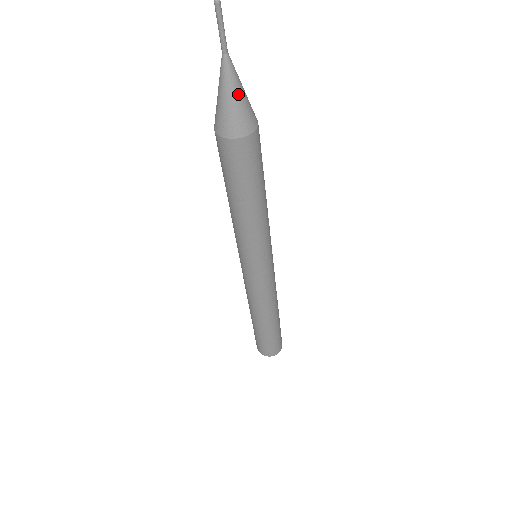
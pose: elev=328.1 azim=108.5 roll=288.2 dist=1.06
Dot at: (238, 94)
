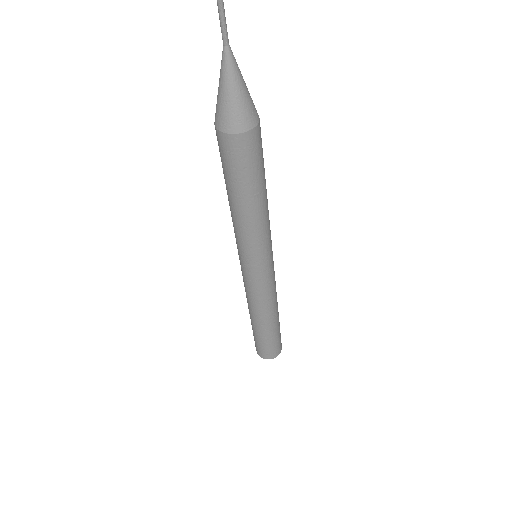
Dot at: (244, 83)
